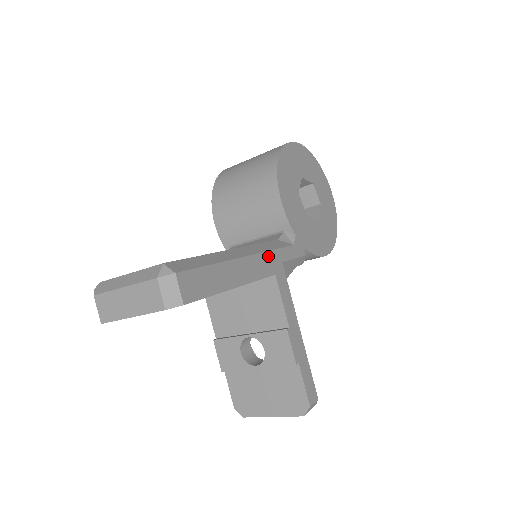
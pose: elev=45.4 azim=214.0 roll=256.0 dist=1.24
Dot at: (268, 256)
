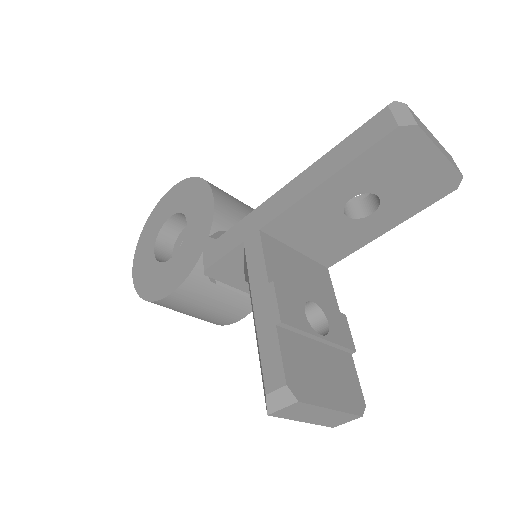
Dot at: occluded
